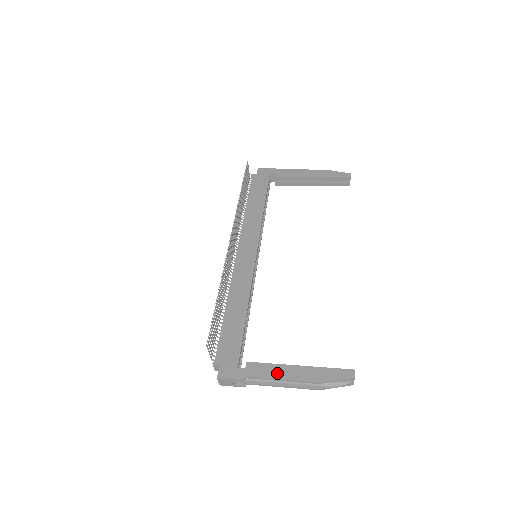
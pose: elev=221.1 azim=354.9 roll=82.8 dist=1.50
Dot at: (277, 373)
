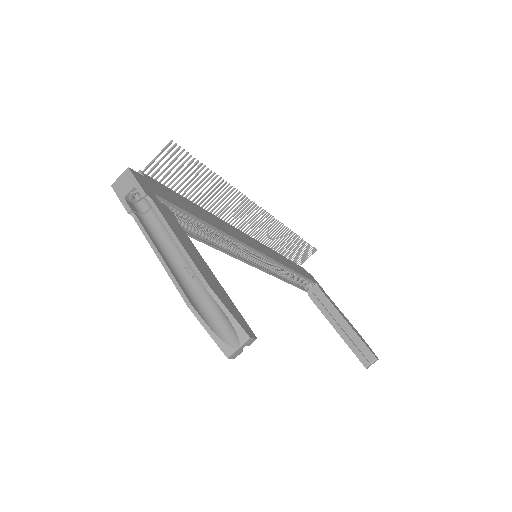
Dot at: (181, 235)
